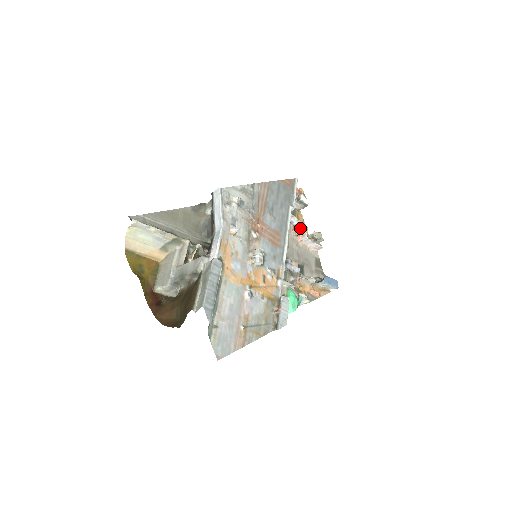
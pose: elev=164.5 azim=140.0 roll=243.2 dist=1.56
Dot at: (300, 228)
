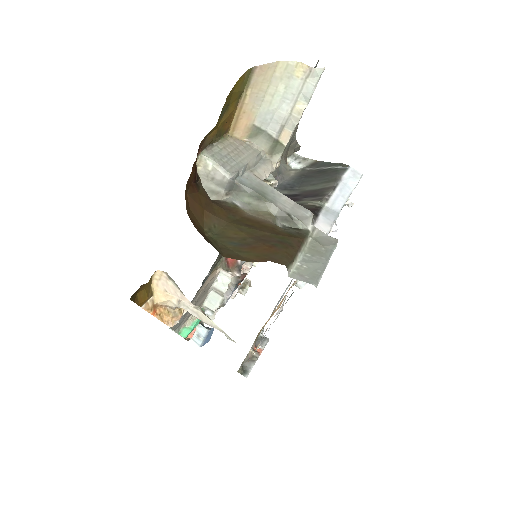
Dot at: occluded
